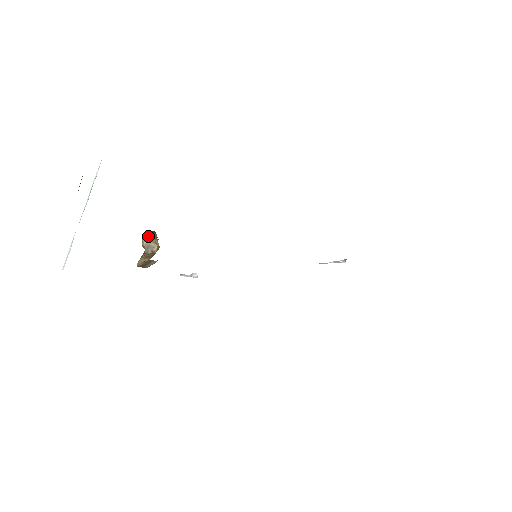
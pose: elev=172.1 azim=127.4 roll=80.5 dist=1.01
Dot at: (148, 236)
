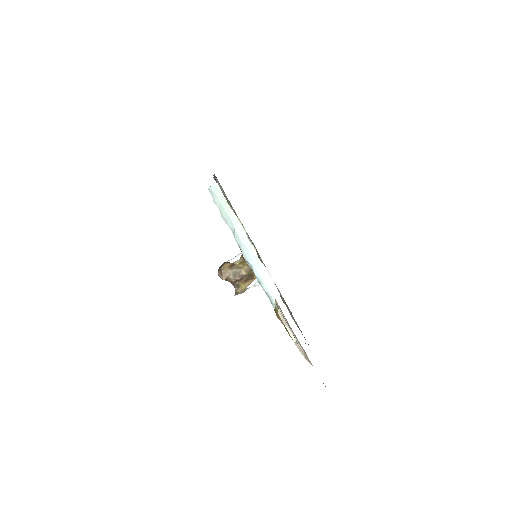
Dot at: (229, 267)
